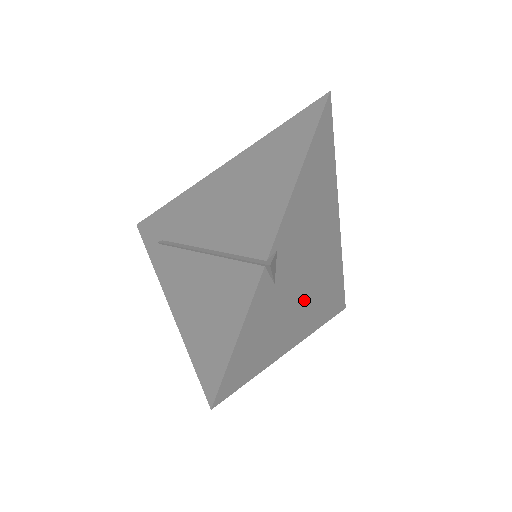
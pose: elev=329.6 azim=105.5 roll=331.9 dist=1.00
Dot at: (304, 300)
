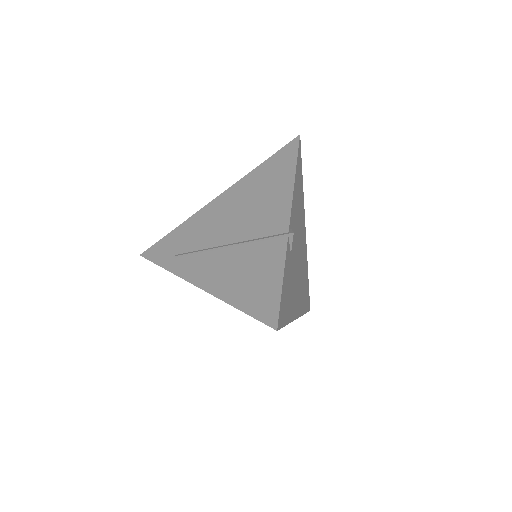
Dot at: (298, 282)
